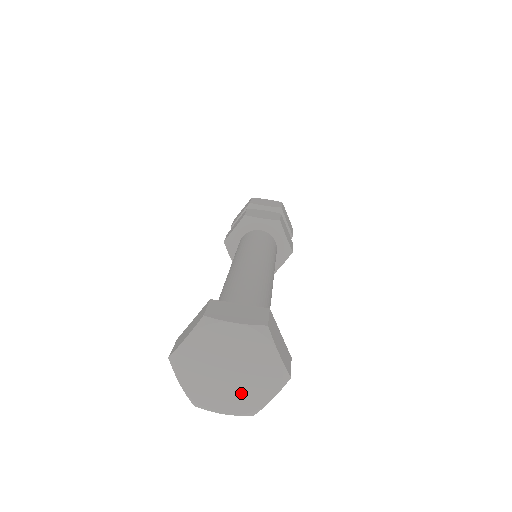
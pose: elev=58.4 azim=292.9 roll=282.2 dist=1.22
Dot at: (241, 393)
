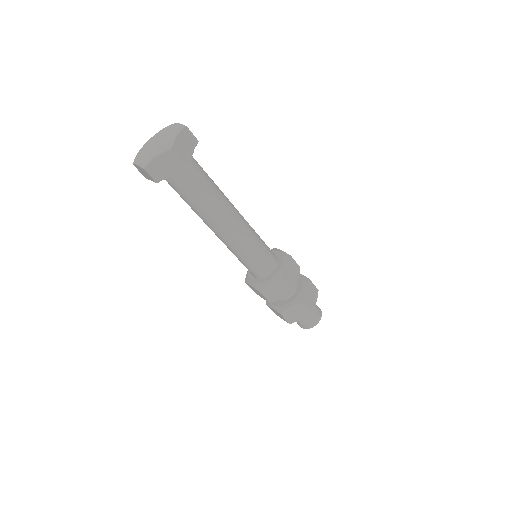
Dot at: (163, 145)
